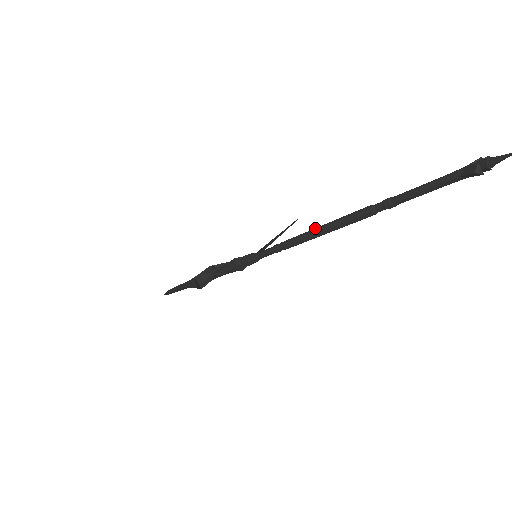
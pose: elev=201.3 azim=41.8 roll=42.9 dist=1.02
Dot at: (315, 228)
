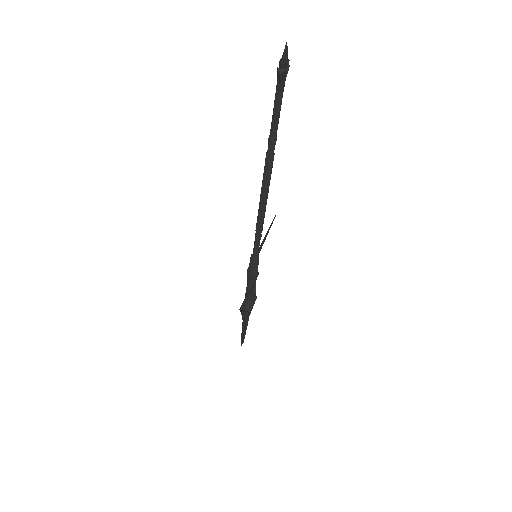
Dot at: occluded
